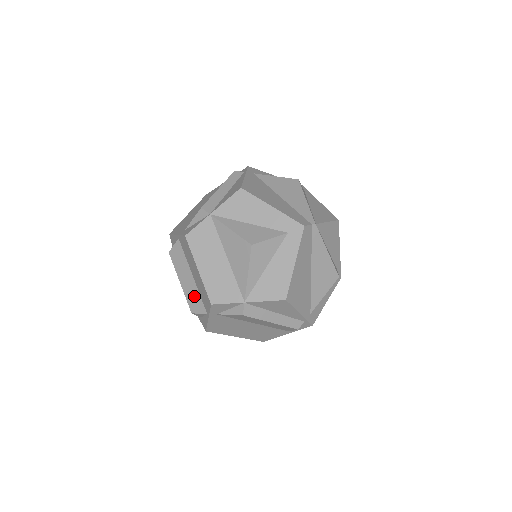
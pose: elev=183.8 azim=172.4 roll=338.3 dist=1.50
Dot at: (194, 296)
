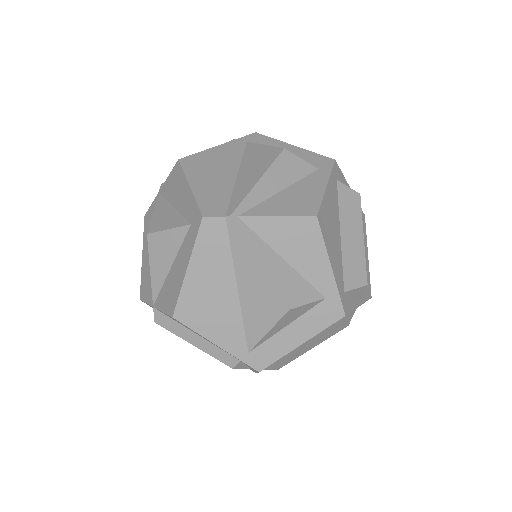
Dot at: occluded
